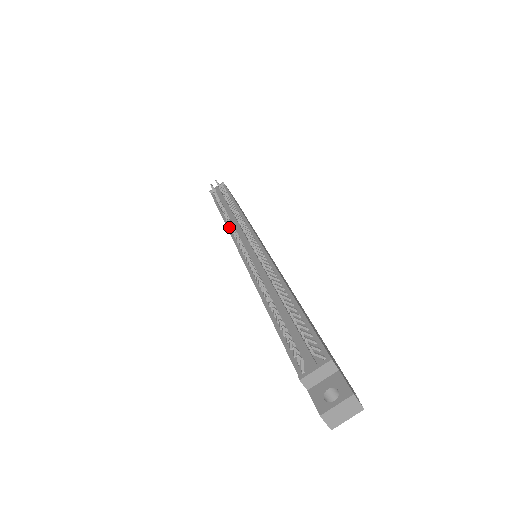
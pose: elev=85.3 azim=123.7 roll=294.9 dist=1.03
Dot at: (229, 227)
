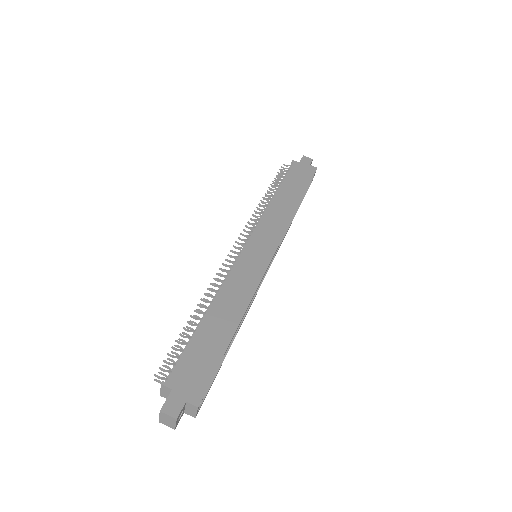
Dot at: occluded
